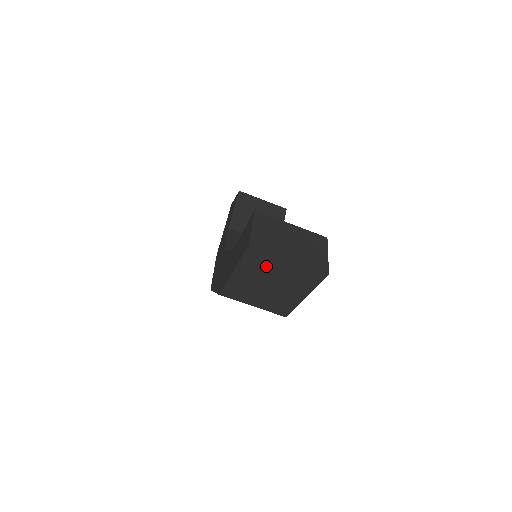
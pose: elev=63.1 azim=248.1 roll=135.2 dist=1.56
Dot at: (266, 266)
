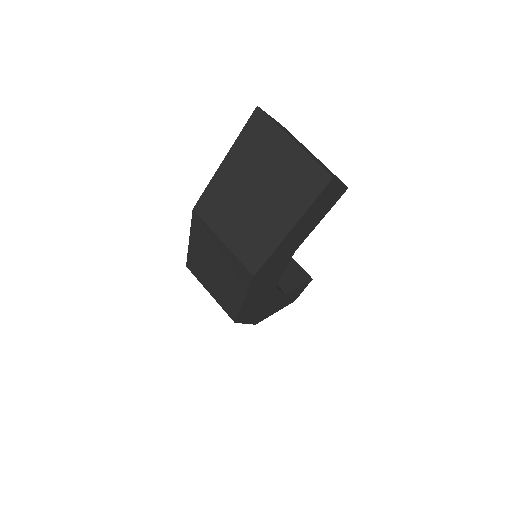
Dot at: (264, 151)
